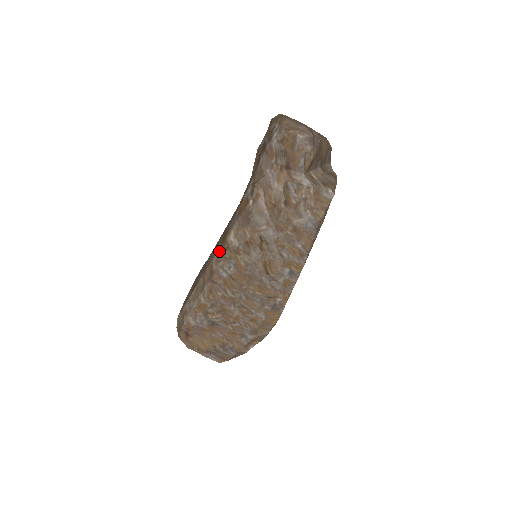
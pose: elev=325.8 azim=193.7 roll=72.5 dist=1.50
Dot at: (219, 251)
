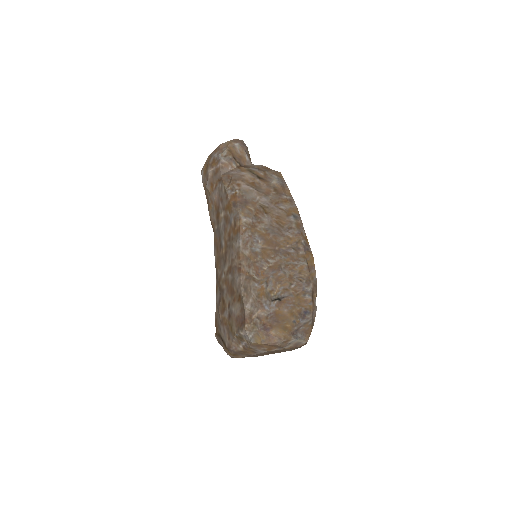
Dot at: (241, 237)
